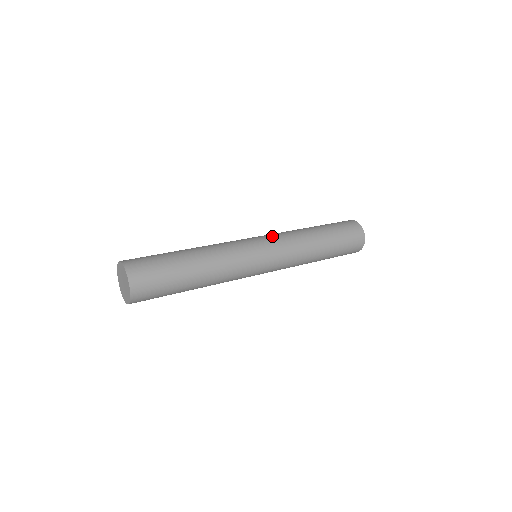
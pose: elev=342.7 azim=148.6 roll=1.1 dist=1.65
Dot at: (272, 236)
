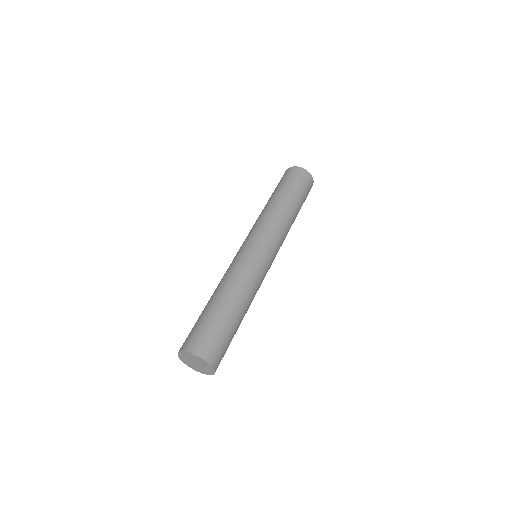
Dot at: (257, 232)
